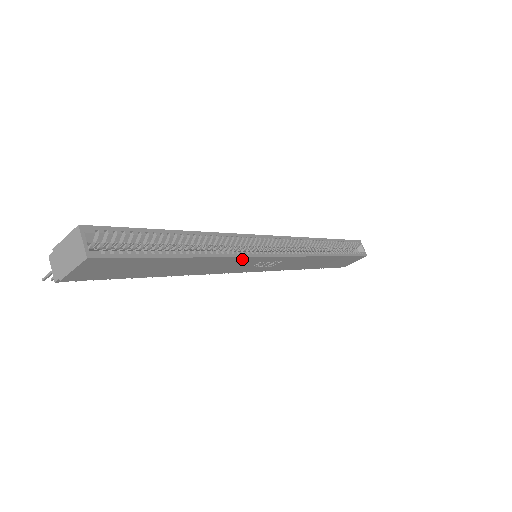
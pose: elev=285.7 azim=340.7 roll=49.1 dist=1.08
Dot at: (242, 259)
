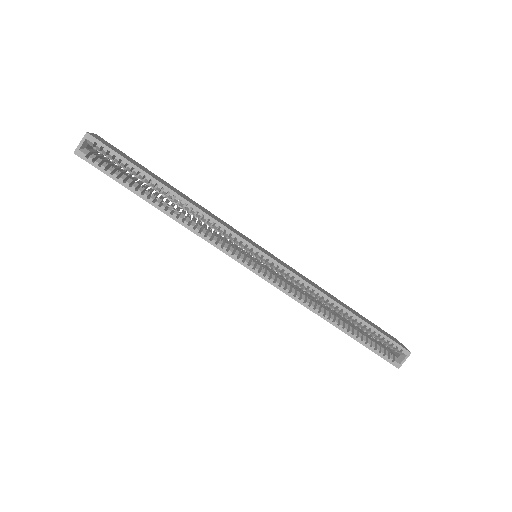
Dot at: (211, 243)
